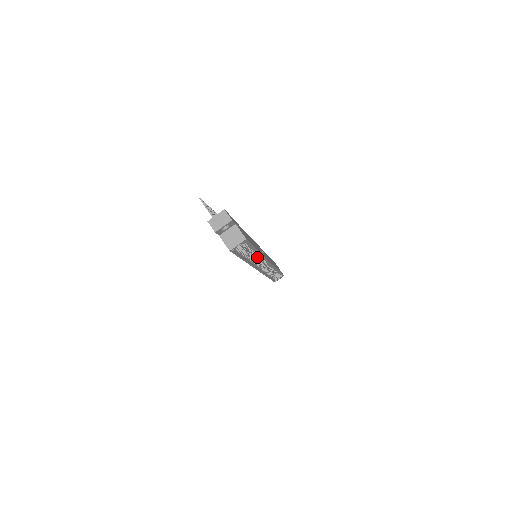
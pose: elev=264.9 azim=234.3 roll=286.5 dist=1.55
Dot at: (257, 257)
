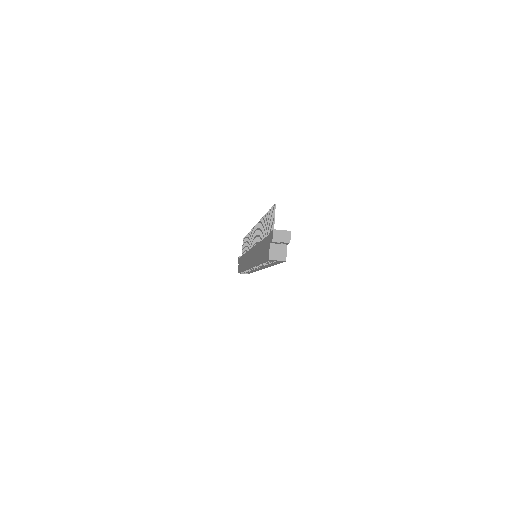
Dot at: (264, 264)
